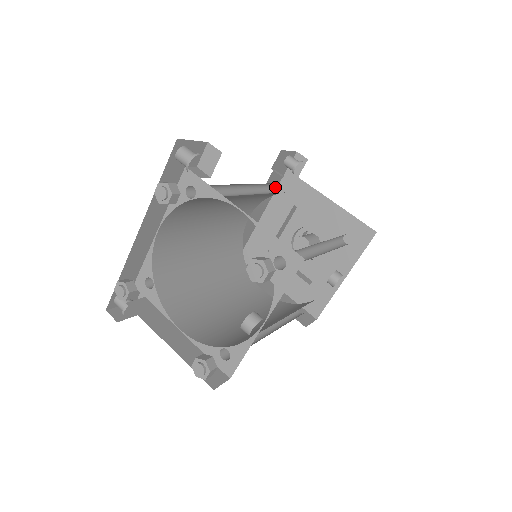
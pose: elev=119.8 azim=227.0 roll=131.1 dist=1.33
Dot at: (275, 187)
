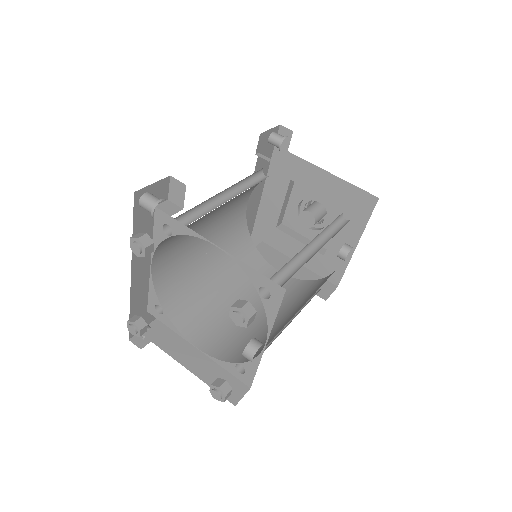
Dot at: (267, 165)
